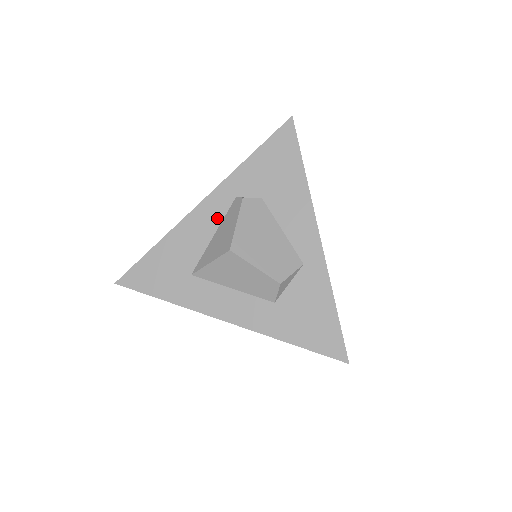
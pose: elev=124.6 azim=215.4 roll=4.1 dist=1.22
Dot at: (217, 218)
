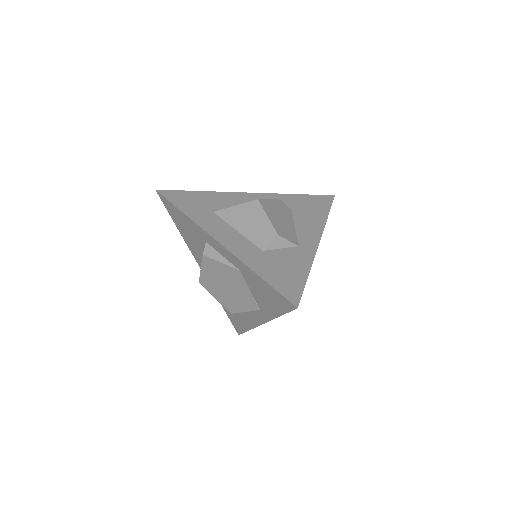
Dot at: occluded
